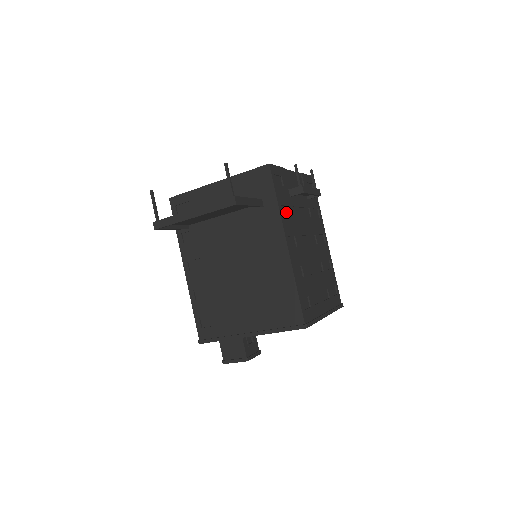
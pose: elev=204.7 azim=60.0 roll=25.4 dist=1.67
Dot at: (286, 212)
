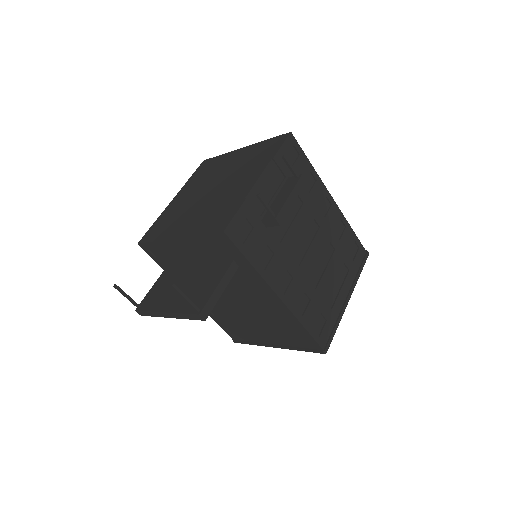
Dot at: (267, 254)
